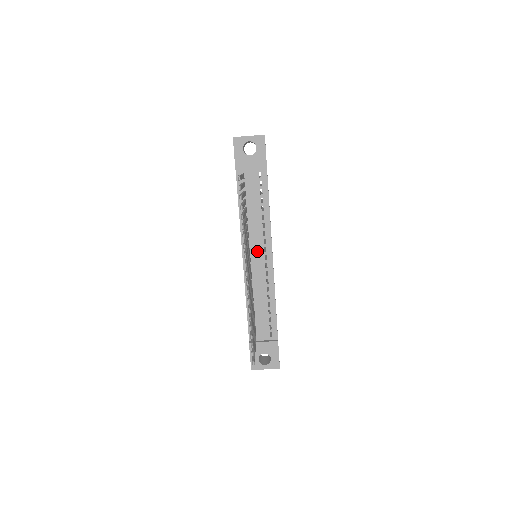
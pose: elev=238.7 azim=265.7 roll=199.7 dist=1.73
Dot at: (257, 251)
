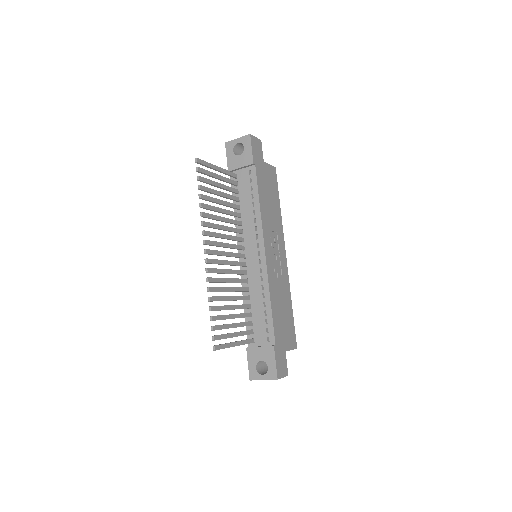
Dot at: (251, 247)
